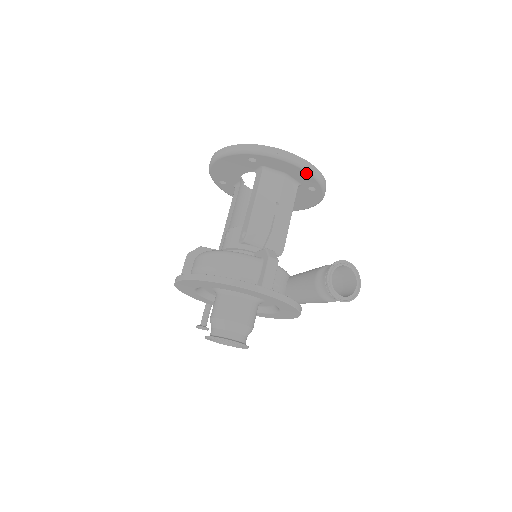
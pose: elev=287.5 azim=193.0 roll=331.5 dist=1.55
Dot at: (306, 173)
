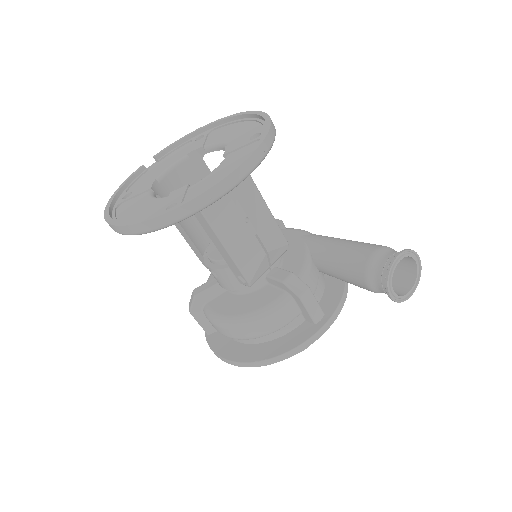
Dot at: occluded
